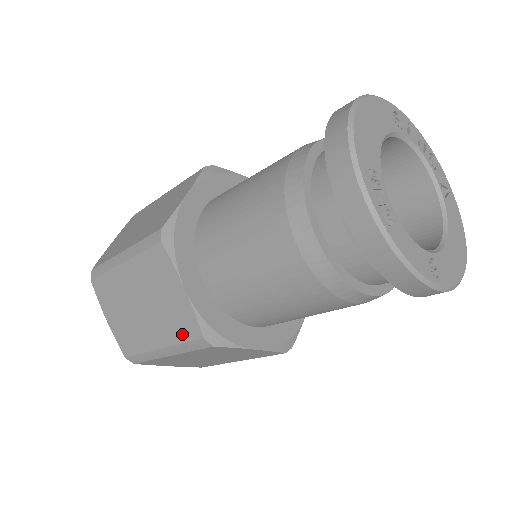
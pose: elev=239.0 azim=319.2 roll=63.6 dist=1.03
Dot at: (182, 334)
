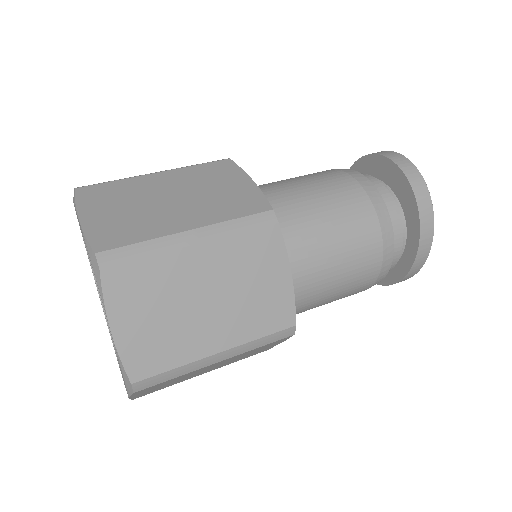
Dot at: (267, 326)
